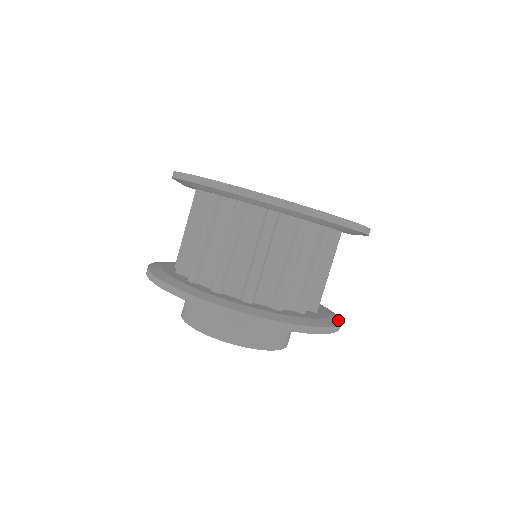
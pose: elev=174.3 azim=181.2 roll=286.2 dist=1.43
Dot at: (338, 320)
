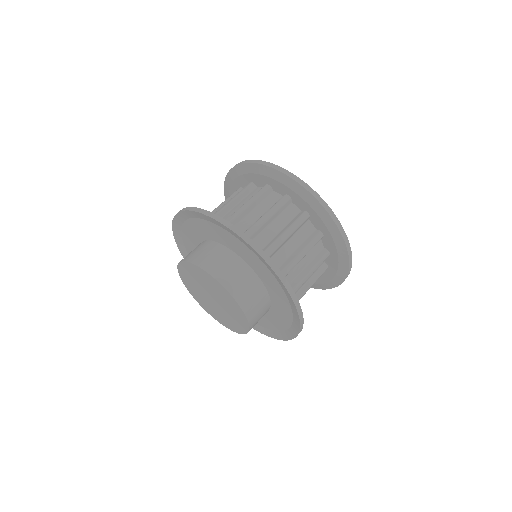
Dot at: occluded
